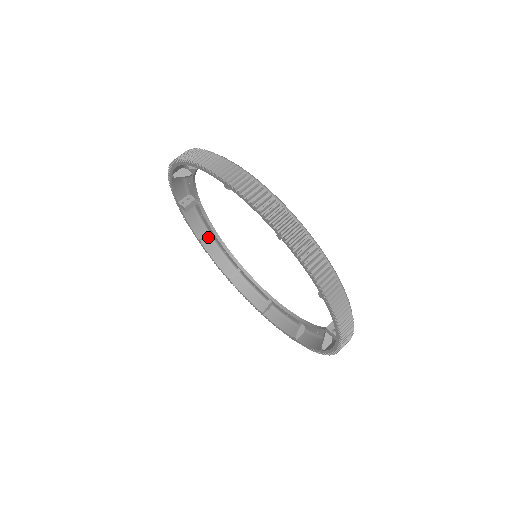
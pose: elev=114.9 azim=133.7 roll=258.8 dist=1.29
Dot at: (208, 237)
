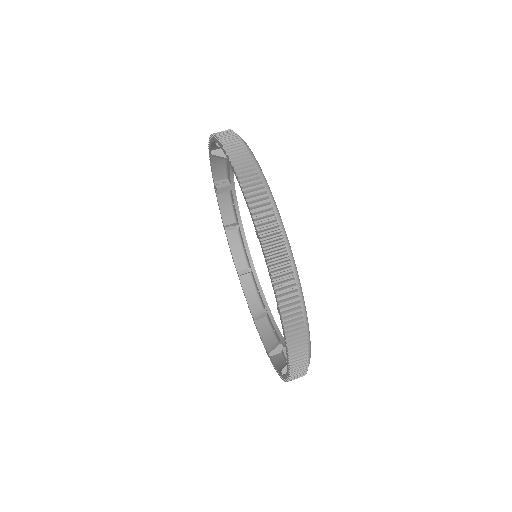
Dot at: (233, 227)
